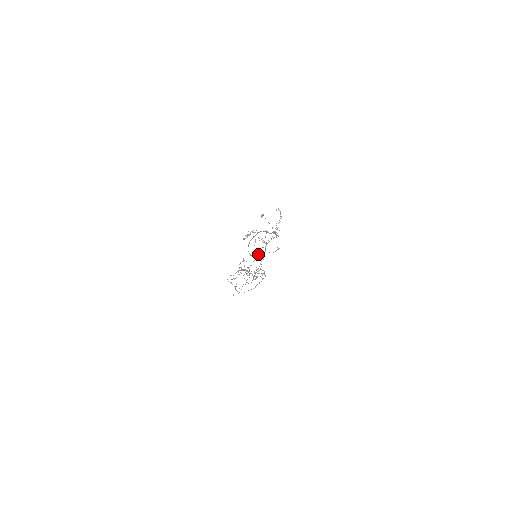
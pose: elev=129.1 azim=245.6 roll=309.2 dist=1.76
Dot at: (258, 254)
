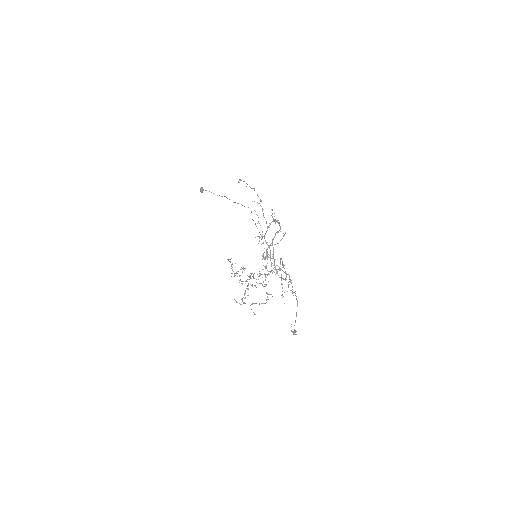
Dot at: occluded
